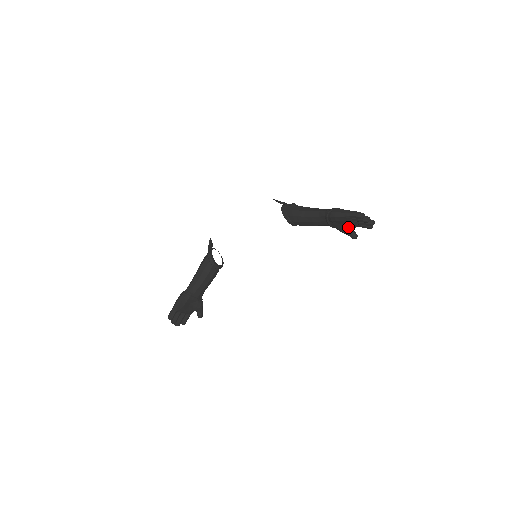
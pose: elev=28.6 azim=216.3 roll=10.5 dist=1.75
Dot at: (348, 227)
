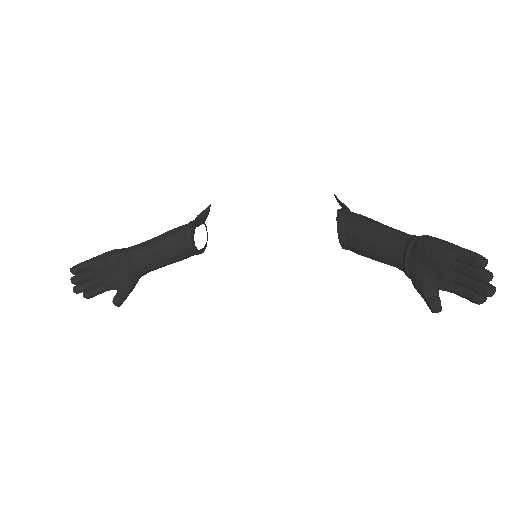
Dot at: (435, 282)
